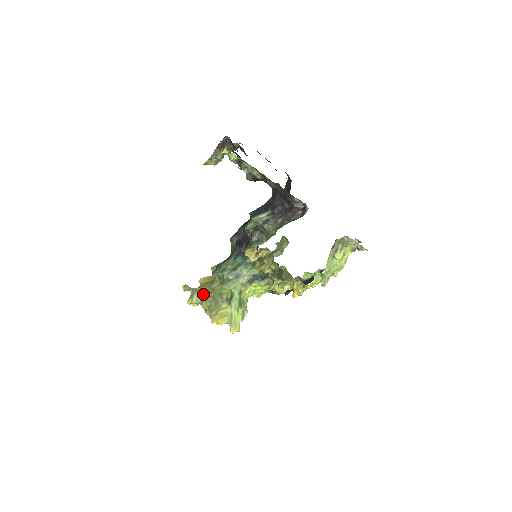
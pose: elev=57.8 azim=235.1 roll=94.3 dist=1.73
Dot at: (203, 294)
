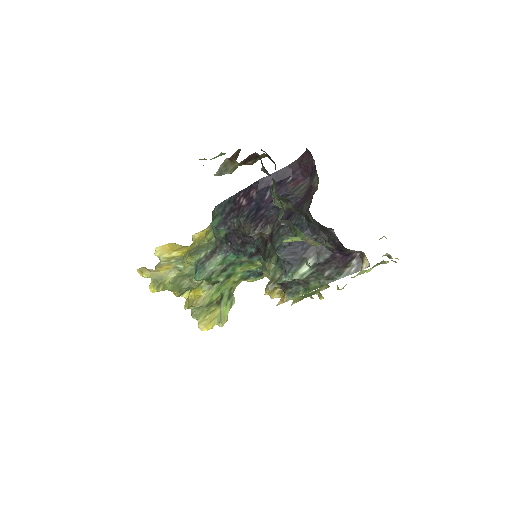
Dot at: (172, 281)
